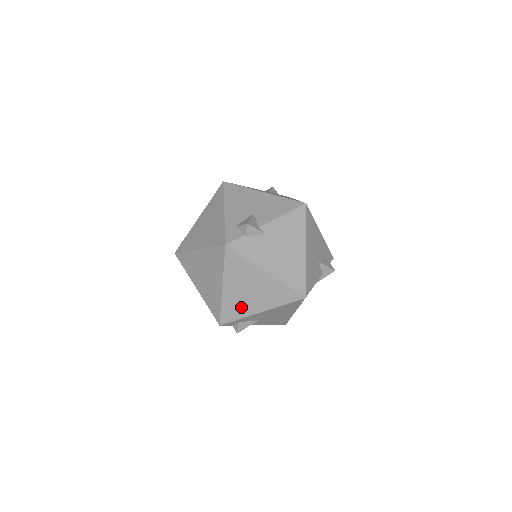
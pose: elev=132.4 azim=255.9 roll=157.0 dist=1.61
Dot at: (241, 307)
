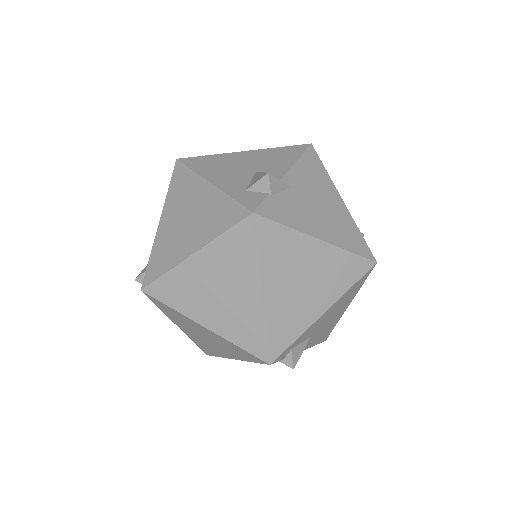
Dot at: (295, 316)
